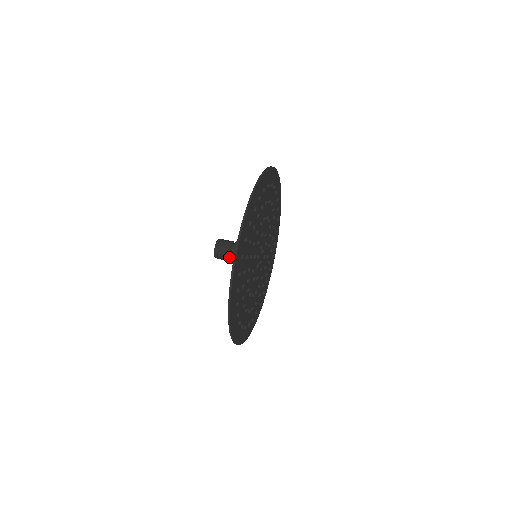
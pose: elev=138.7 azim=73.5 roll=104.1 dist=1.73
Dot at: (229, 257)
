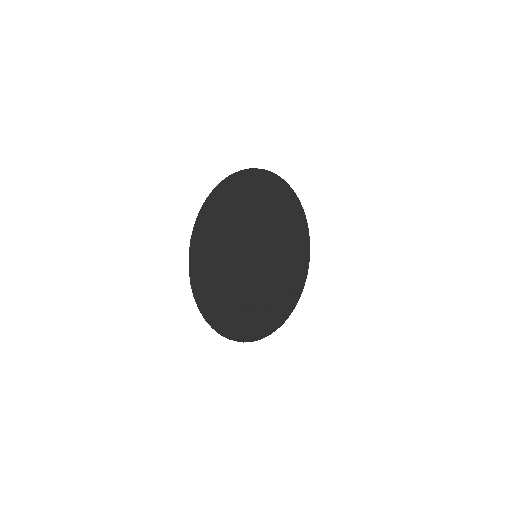
Dot at: occluded
